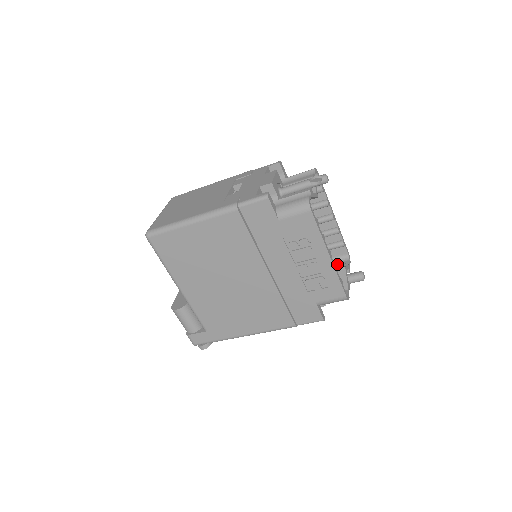
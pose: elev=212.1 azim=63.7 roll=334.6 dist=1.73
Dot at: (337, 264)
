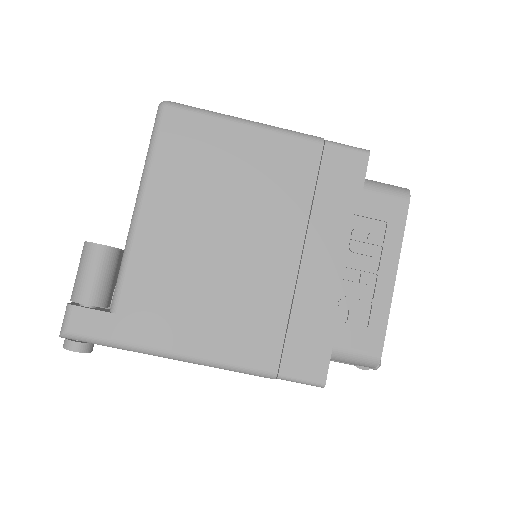
Dot at: occluded
